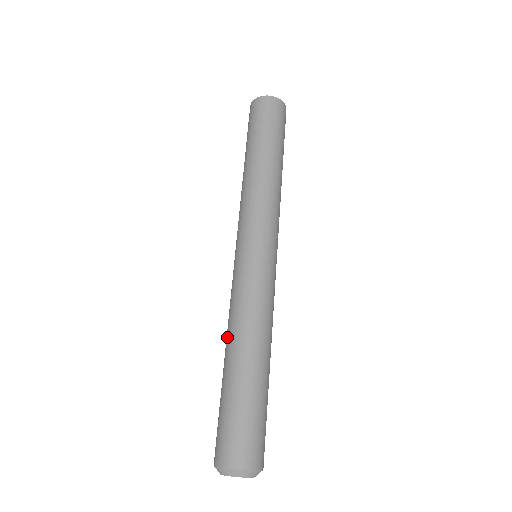
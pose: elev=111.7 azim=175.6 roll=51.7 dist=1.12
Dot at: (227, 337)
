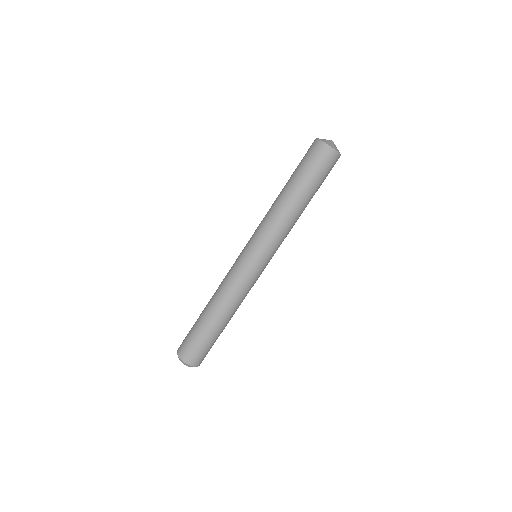
Dot at: occluded
